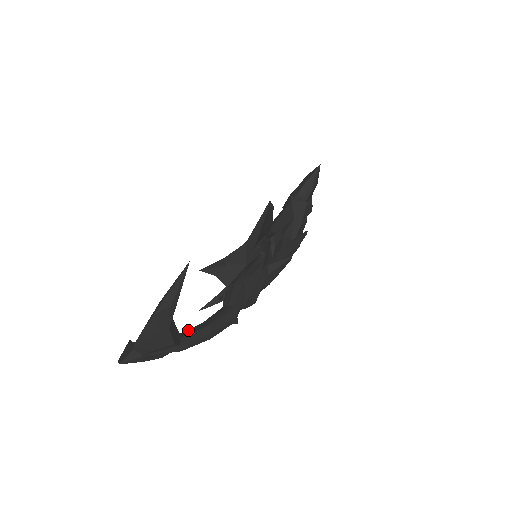
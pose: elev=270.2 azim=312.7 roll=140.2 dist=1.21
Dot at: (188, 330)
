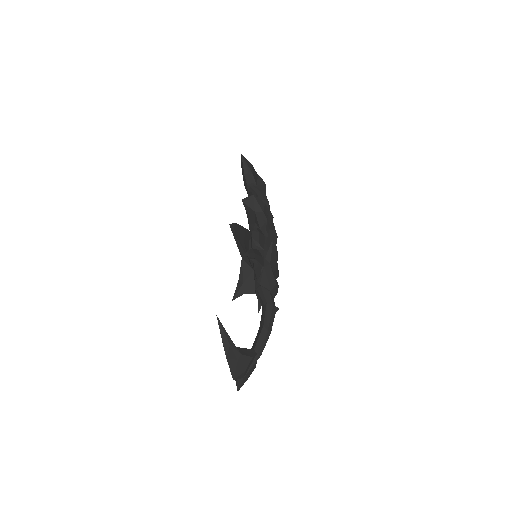
Dot at: (255, 341)
